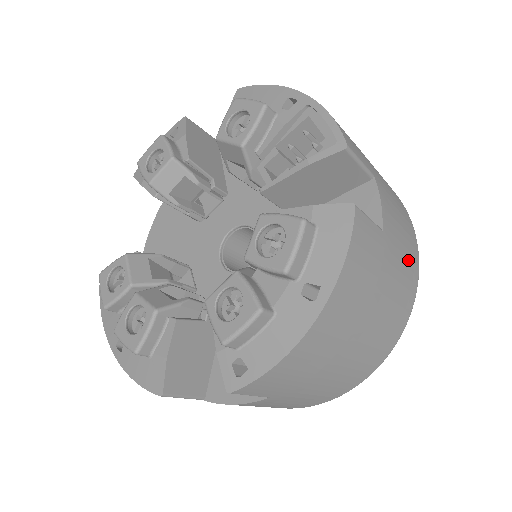
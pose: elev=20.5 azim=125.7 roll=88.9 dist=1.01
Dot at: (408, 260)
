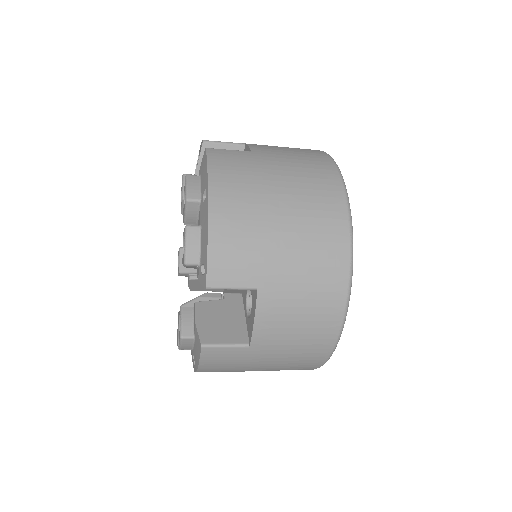
Dot at: (306, 158)
